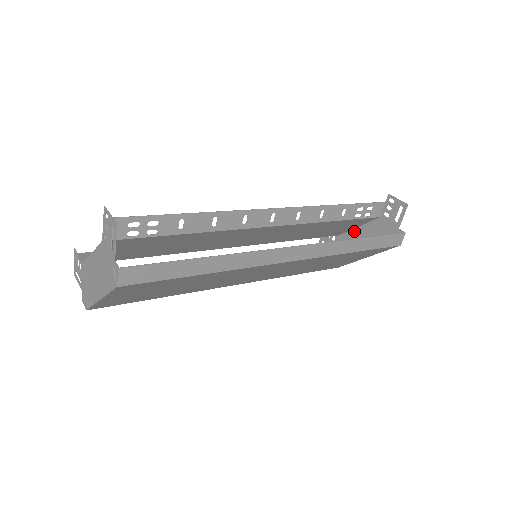
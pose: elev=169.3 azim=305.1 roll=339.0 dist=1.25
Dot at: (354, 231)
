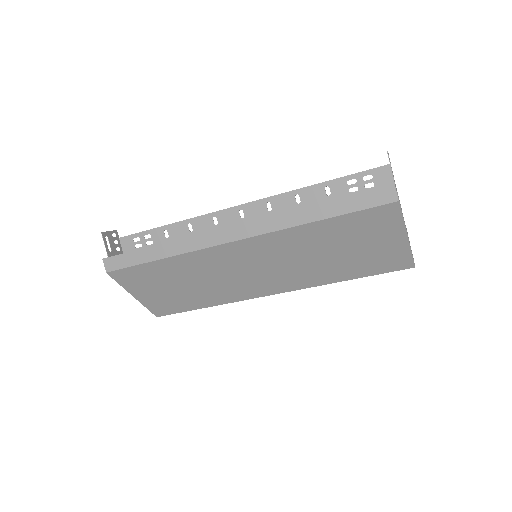
Dot at: occluded
